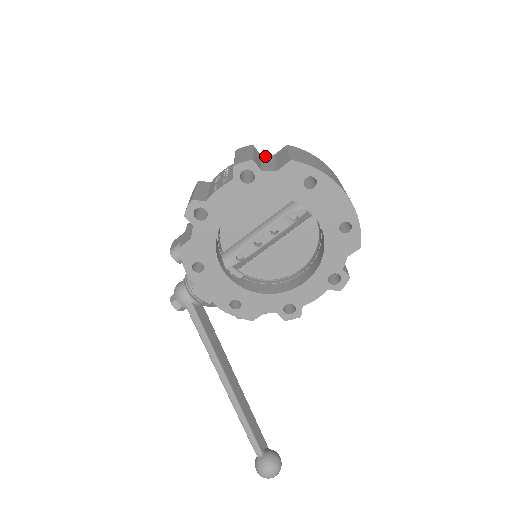
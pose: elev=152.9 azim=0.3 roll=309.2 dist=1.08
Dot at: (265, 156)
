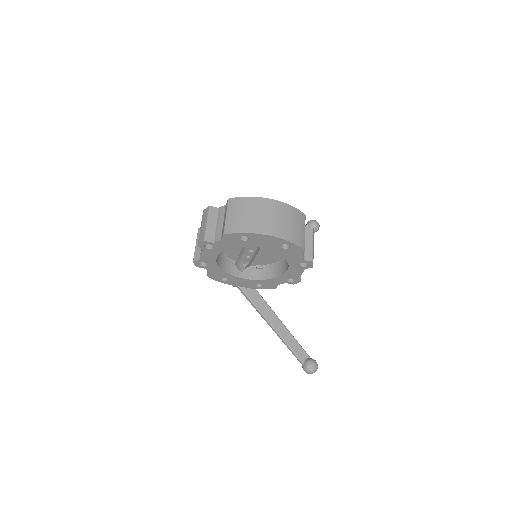
Dot at: (220, 211)
